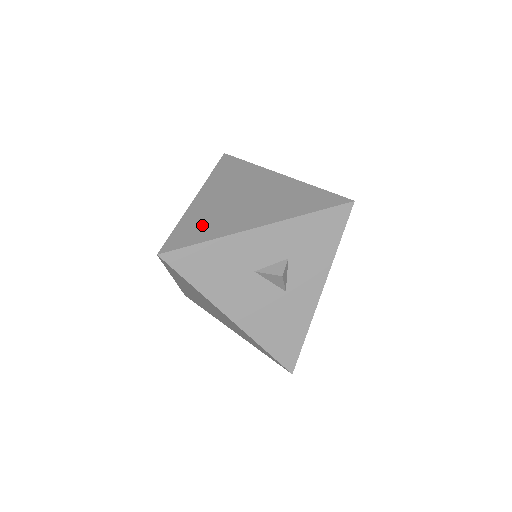
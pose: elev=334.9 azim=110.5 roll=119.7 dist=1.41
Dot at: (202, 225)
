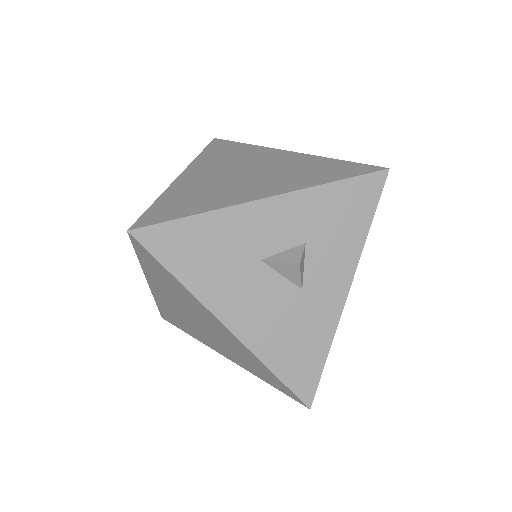
Dot at: (190, 199)
